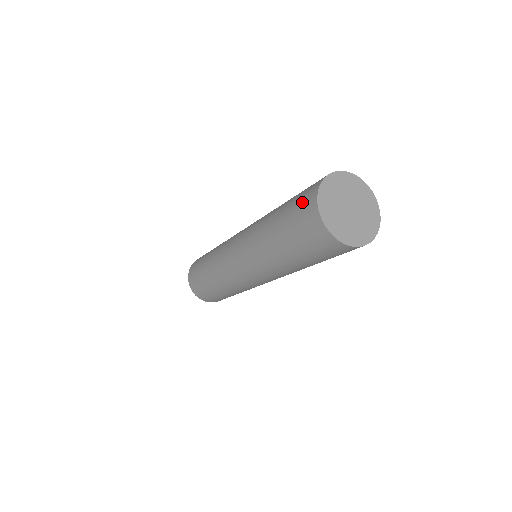
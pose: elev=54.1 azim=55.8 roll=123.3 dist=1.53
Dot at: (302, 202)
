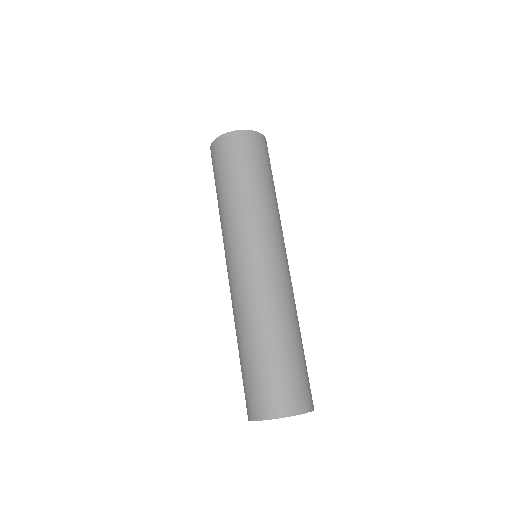
Dot at: (254, 397)
